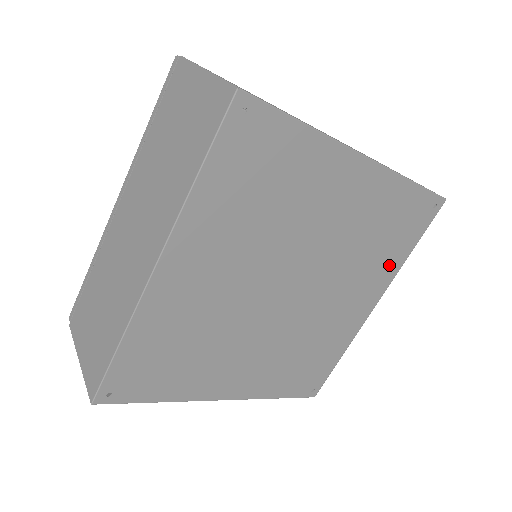
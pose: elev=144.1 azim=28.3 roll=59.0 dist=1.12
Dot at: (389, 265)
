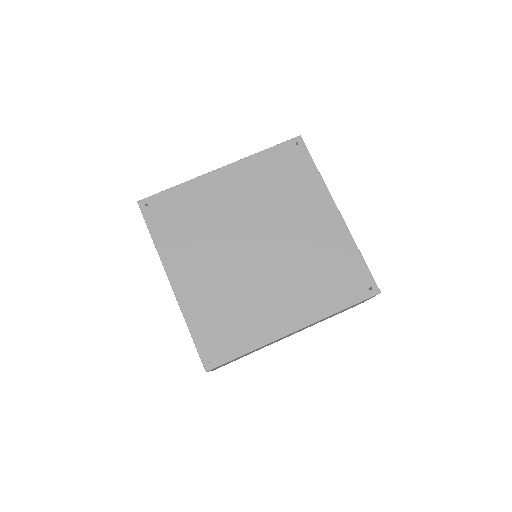
Dot at: (311, 187)
